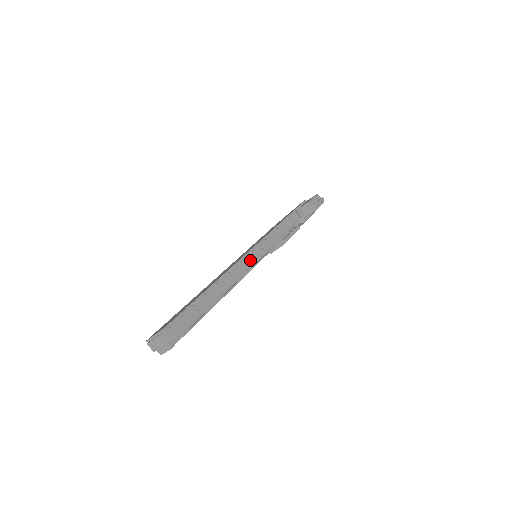
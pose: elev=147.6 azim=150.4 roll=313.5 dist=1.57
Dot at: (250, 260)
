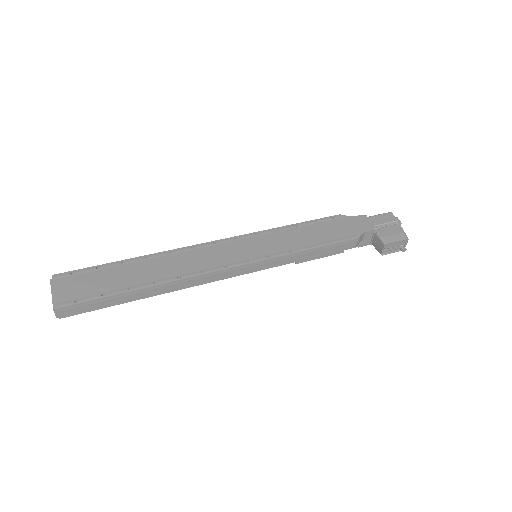
Dot at: (231, 274)
